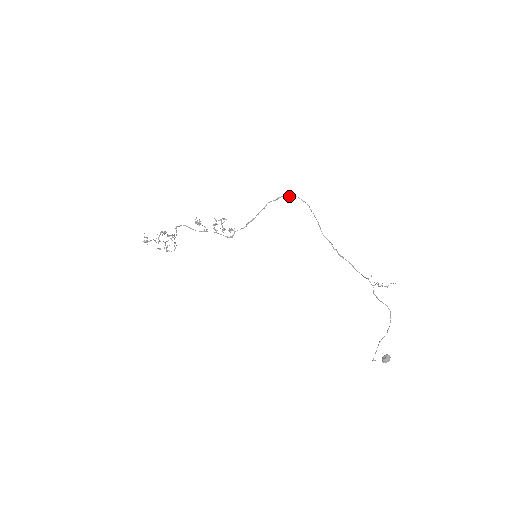
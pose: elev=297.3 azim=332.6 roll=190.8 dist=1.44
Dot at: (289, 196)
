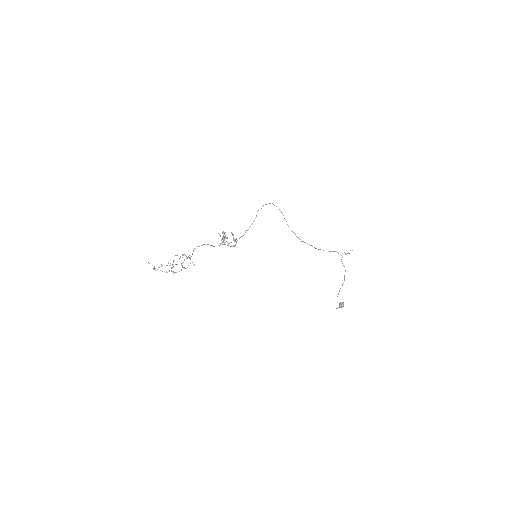
Dot at: occluded
